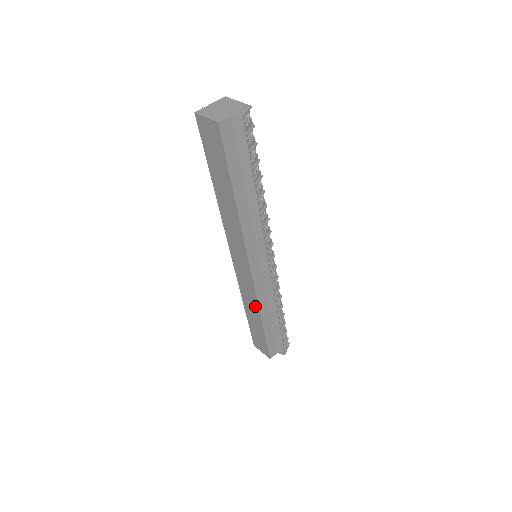
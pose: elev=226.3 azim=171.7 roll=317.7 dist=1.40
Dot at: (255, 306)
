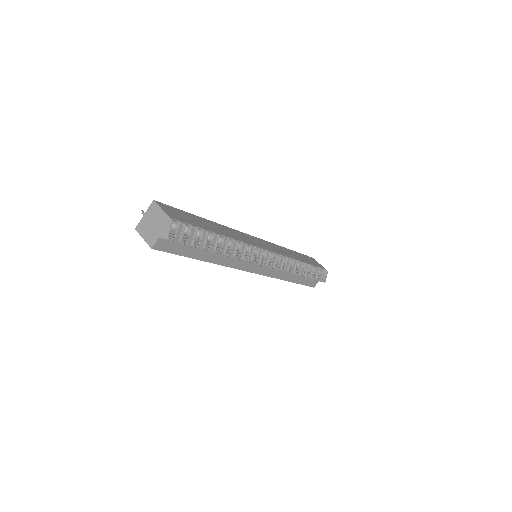
Dot at: occluded
